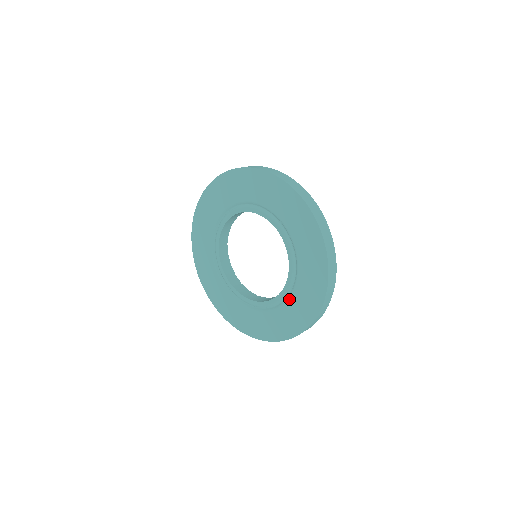
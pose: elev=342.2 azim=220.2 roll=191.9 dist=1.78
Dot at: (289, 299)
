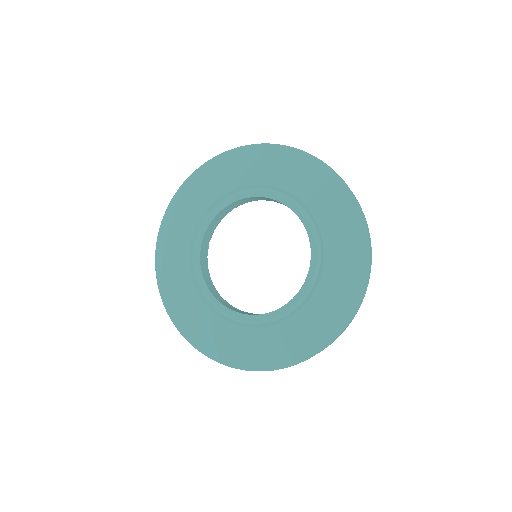
Dot at: (302, 309)
